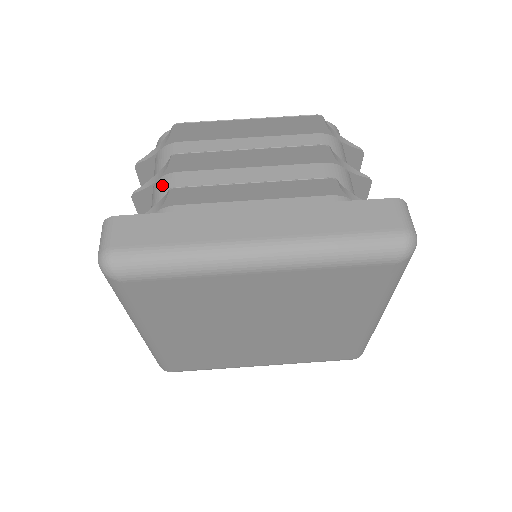
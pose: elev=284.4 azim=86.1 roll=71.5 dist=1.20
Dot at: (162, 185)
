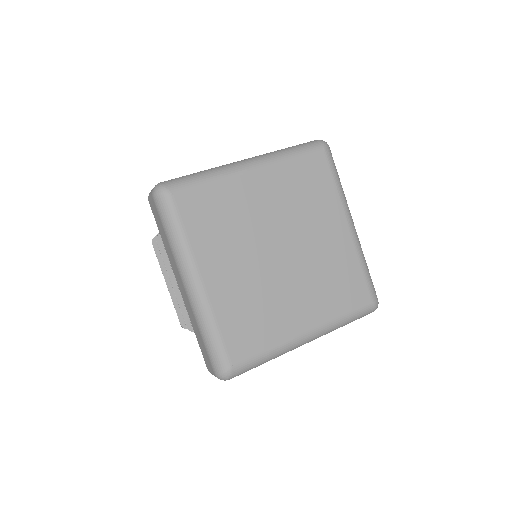
Dot at: occluded
